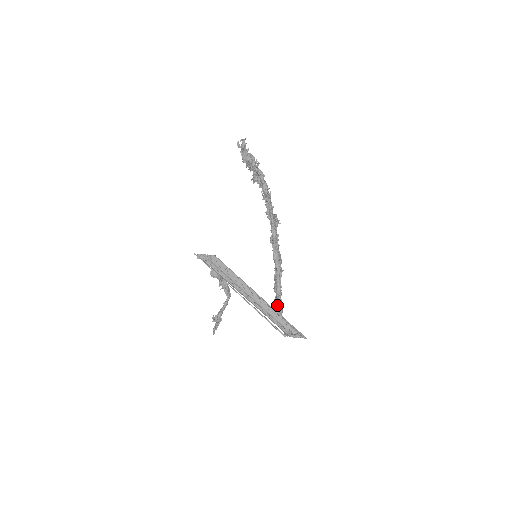
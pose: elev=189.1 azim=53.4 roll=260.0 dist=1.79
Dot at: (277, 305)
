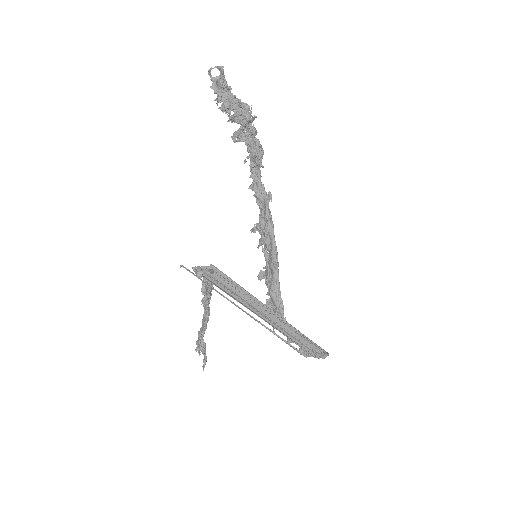
Dot at: occluded
